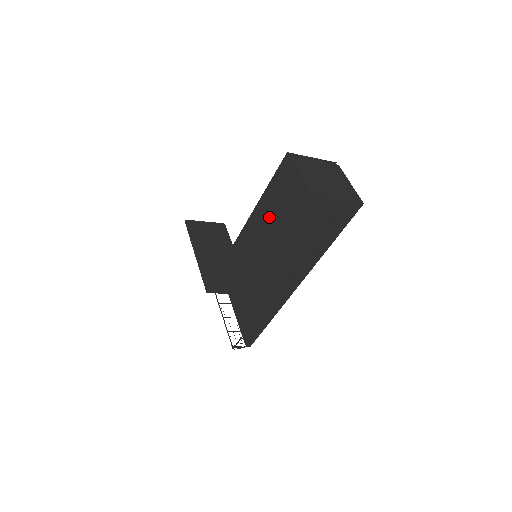
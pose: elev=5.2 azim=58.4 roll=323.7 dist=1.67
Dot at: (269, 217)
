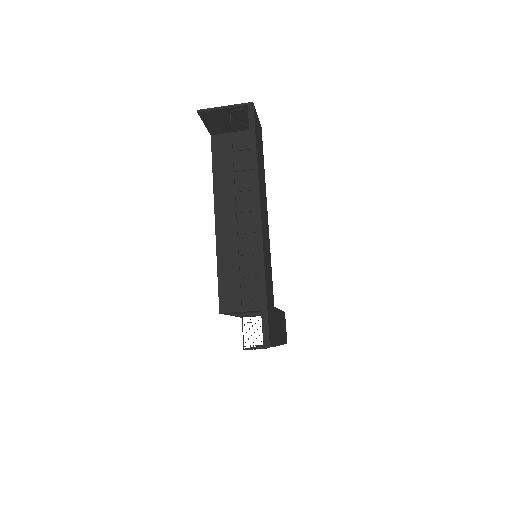
Dot at: (231, 195)
